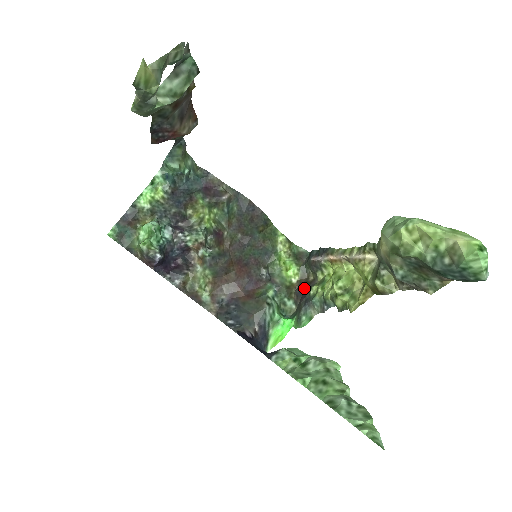
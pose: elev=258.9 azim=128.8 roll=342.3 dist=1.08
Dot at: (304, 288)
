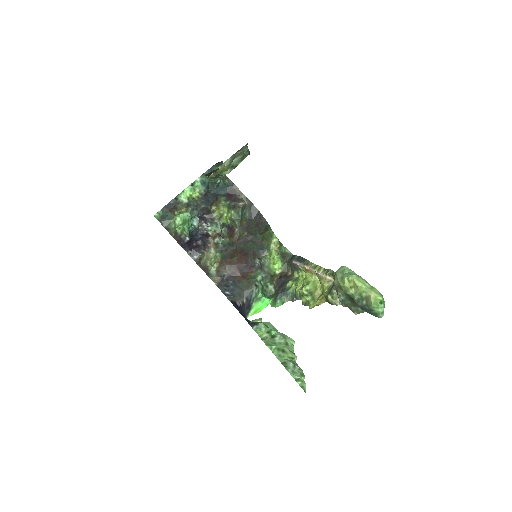
Dot at: (283, 279)
